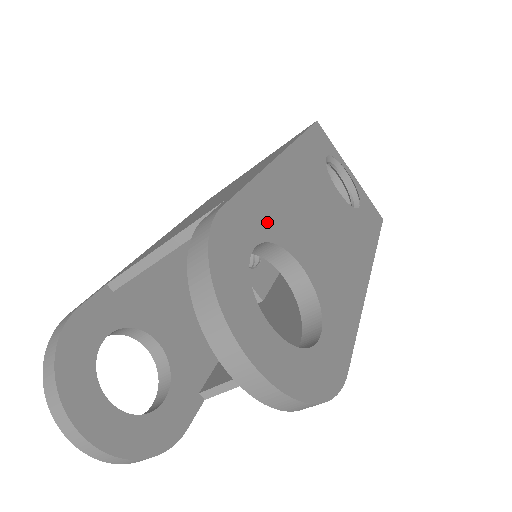
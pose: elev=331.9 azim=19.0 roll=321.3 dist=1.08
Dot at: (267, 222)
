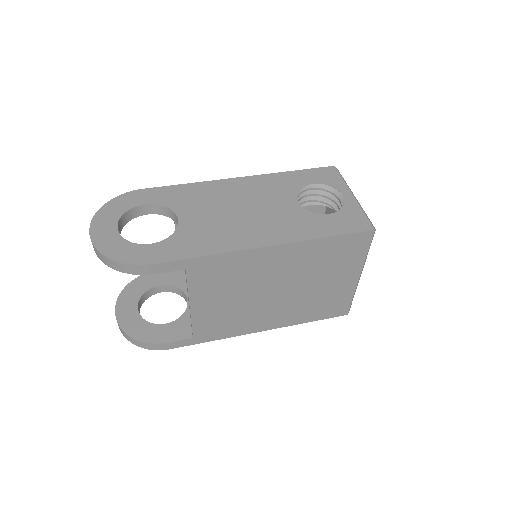
Dot at: (172, 199)
